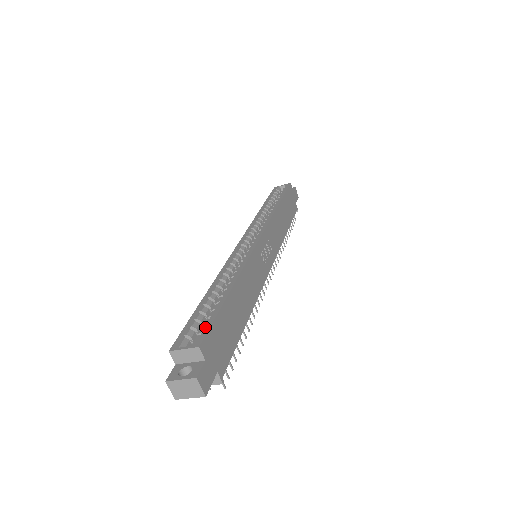
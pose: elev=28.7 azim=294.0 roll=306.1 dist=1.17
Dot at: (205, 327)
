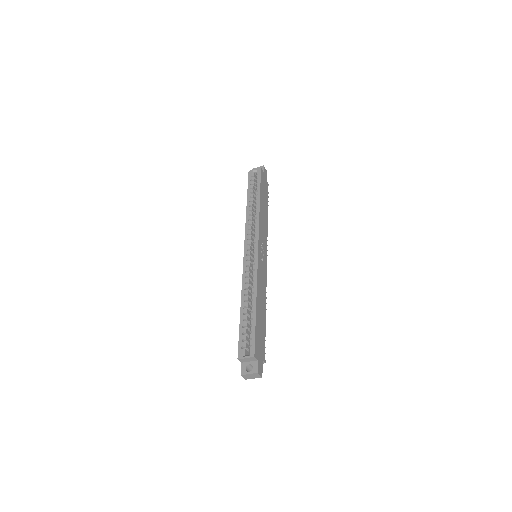
Dot at: (252, 341)
